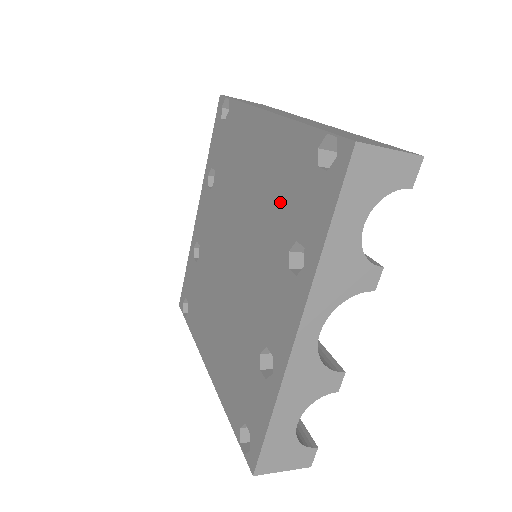
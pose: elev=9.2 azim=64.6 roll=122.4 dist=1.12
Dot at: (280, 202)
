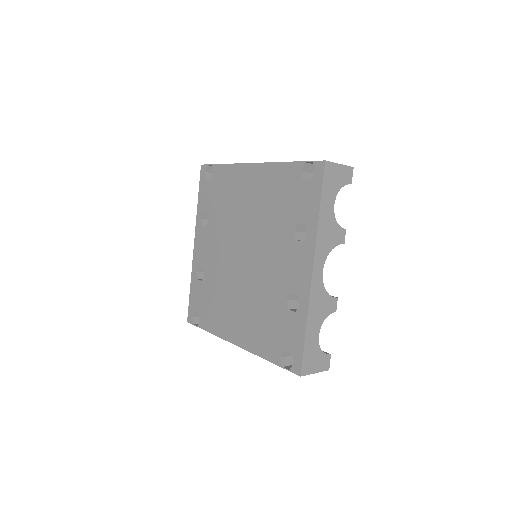
Dot at: (279, 208)
